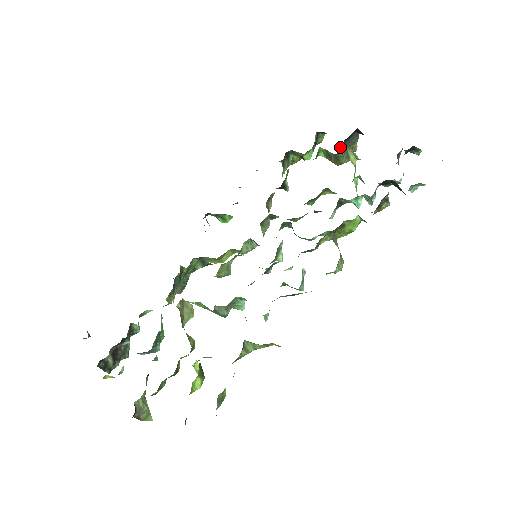
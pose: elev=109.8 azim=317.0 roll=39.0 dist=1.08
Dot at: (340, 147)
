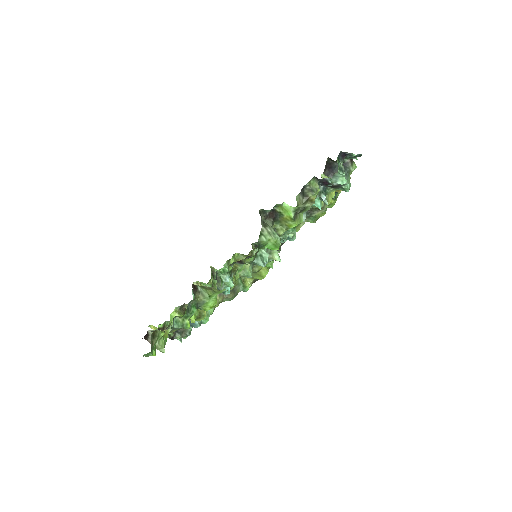
Dot at: occluded
